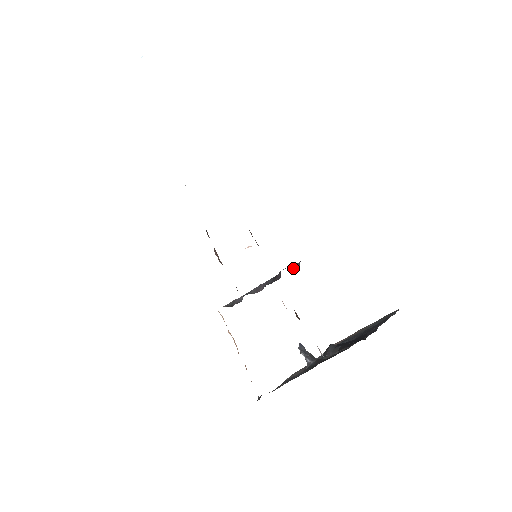
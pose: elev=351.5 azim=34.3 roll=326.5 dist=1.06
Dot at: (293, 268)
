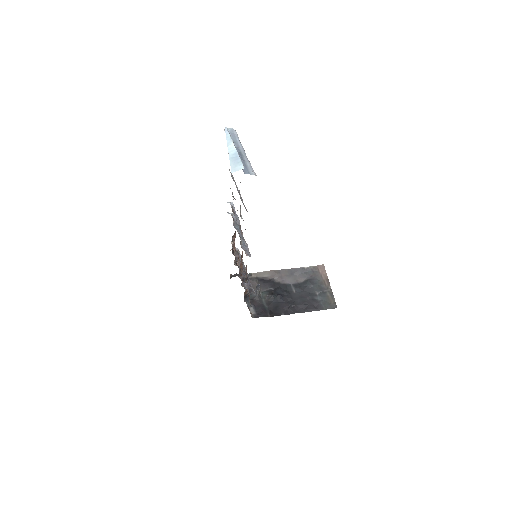
Dot at: (248, 289)
